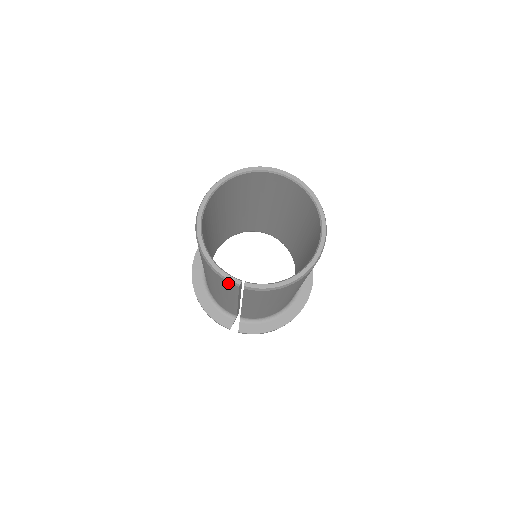
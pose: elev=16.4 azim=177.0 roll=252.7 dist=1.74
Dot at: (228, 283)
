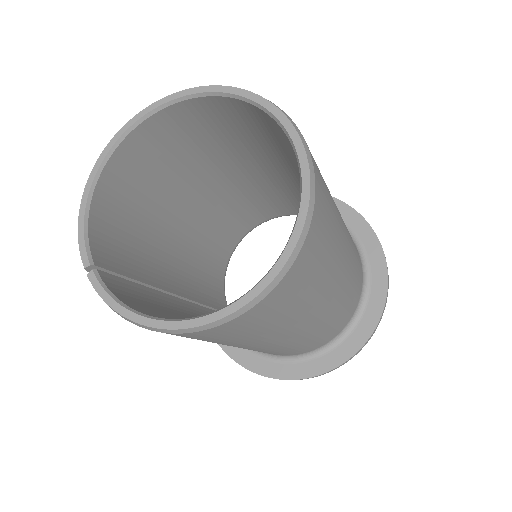
Dot at: occluded
